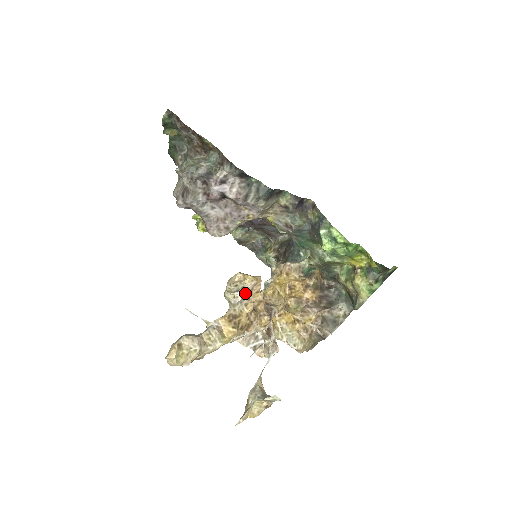
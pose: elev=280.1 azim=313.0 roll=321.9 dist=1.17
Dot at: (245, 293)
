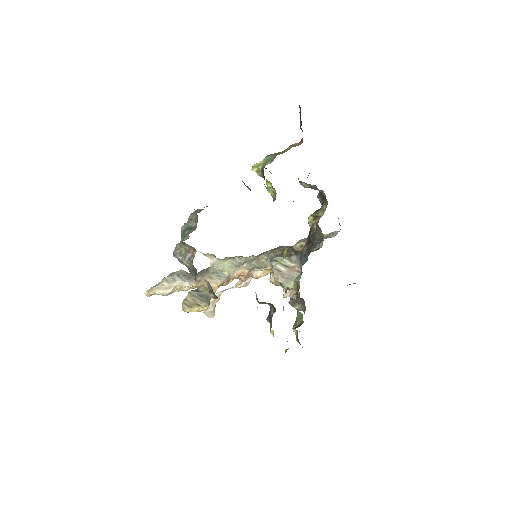
Dot at: occluded
